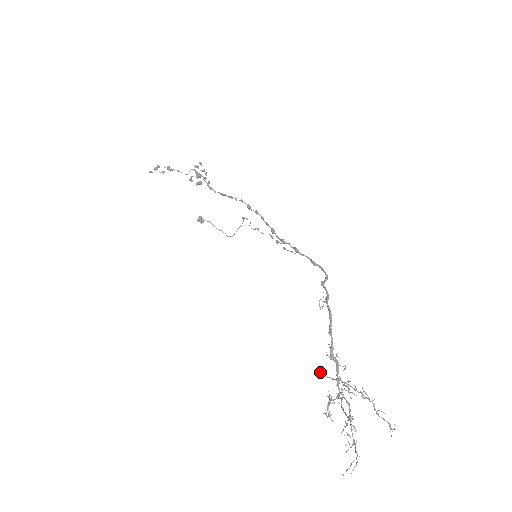
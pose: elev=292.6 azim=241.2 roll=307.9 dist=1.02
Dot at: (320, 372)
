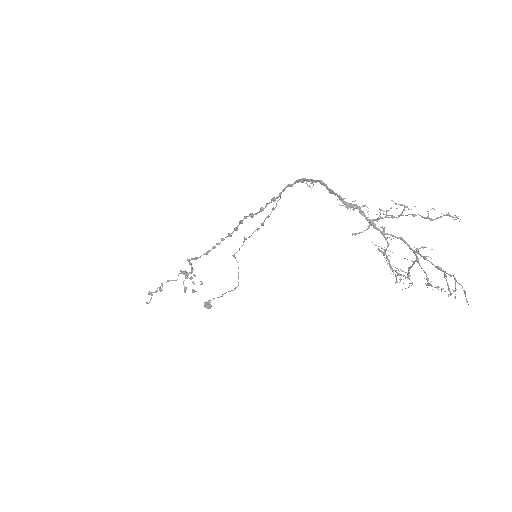
Dot at: occluded
